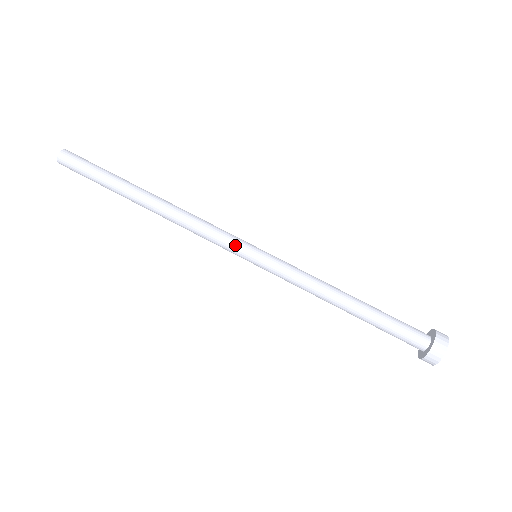
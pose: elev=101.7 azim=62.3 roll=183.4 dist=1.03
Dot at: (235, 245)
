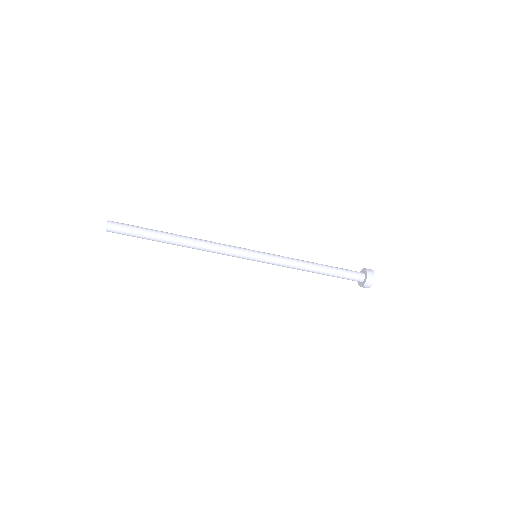
Dot at: occluded
